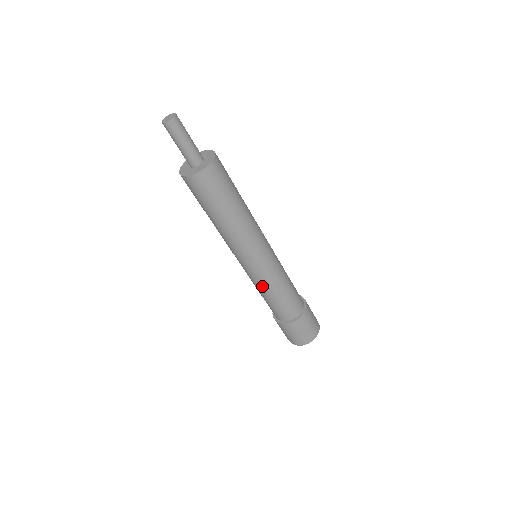
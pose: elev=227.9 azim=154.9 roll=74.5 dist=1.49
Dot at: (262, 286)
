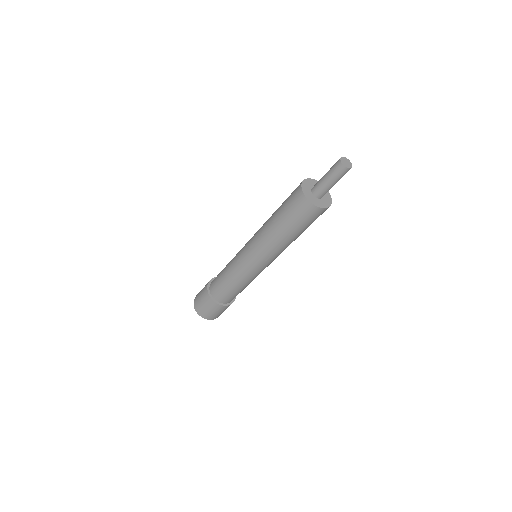
Dot at: (235, 272)
